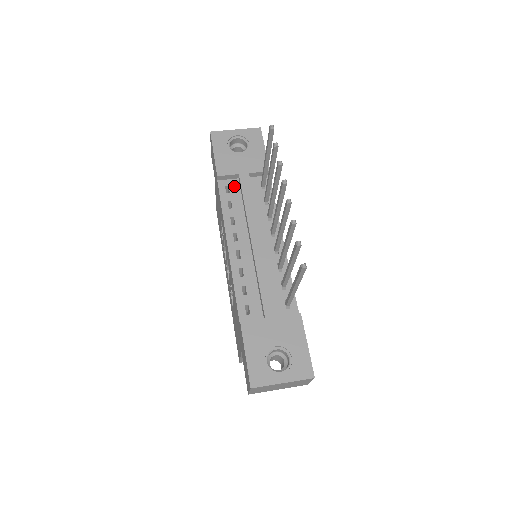
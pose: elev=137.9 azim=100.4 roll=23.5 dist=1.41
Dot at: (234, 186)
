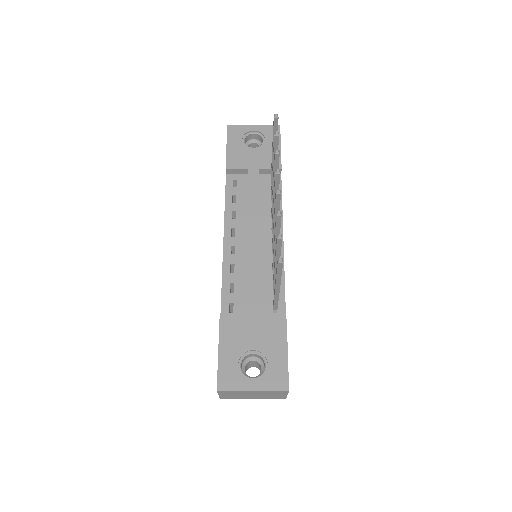
Dot at: (242, 181)
